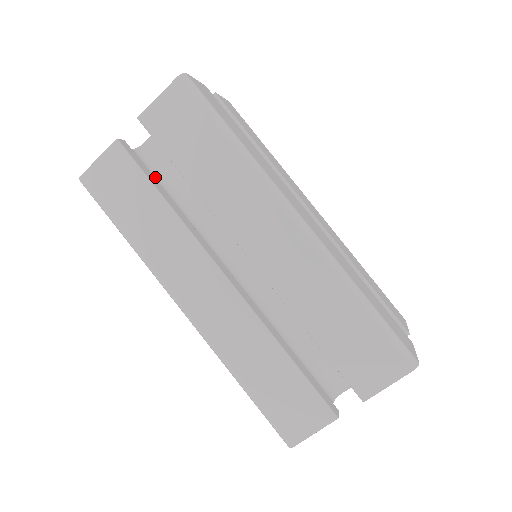
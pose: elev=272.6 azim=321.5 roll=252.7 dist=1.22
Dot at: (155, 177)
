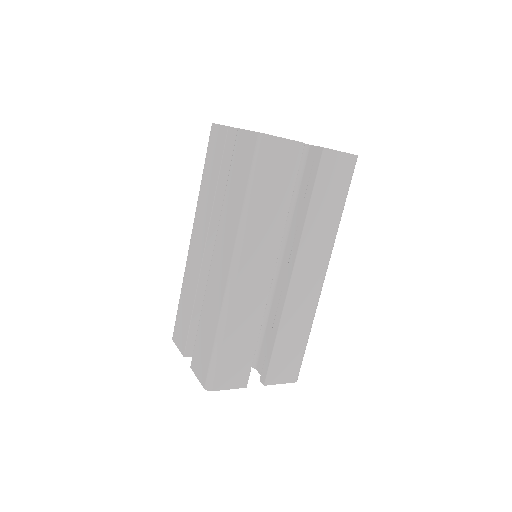
Dot at: occluded
